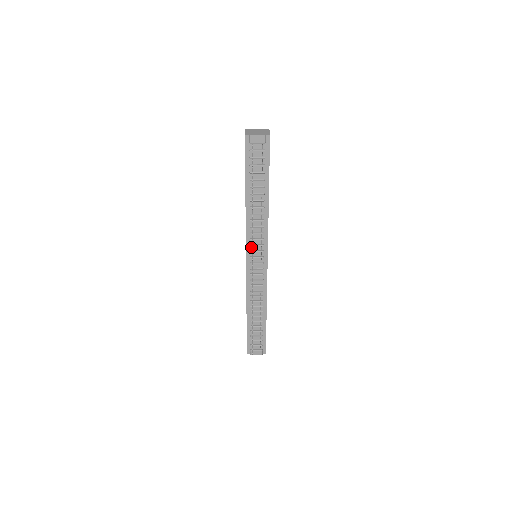
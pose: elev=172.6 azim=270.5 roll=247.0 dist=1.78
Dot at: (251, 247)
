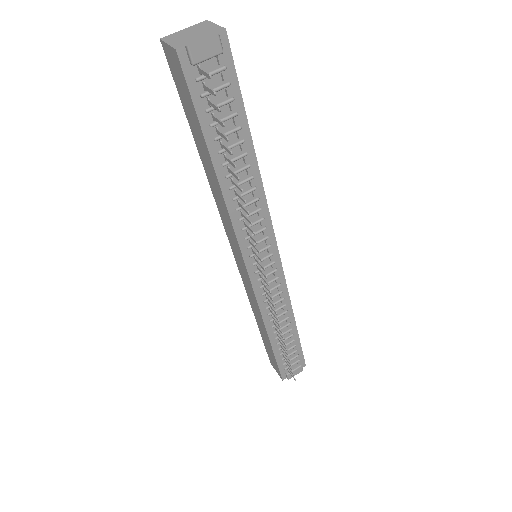
Dot at: (249, 249)
